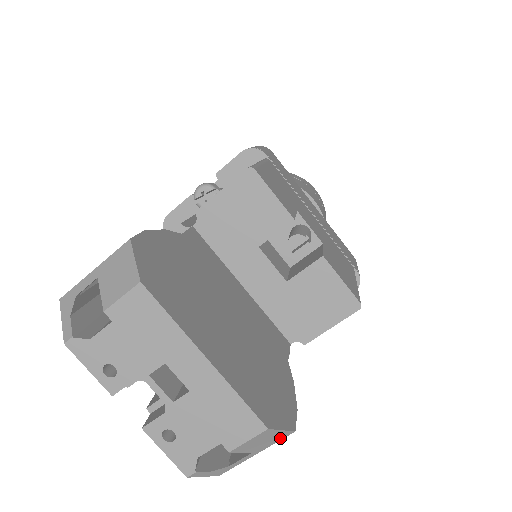
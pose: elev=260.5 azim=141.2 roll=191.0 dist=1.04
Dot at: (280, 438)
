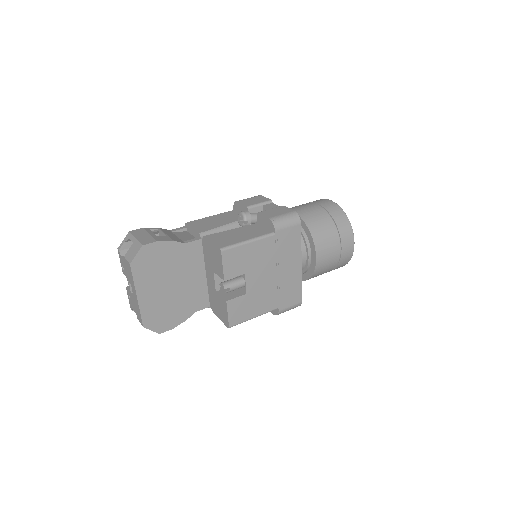
Dot at: occluded
